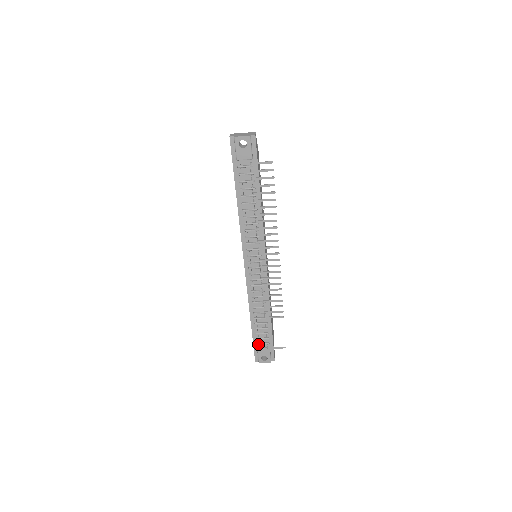
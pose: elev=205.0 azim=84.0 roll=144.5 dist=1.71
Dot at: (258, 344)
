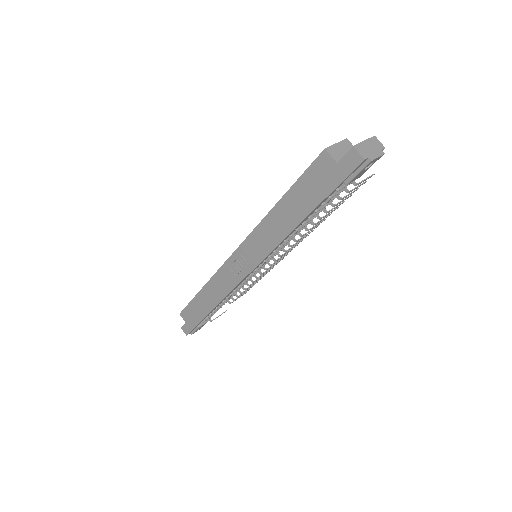
Dot at: (201, 323)
